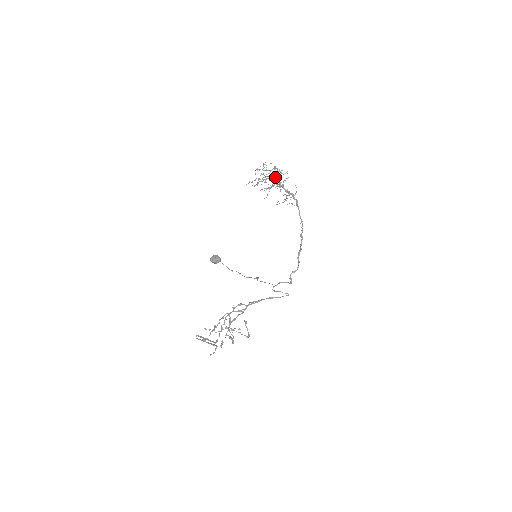
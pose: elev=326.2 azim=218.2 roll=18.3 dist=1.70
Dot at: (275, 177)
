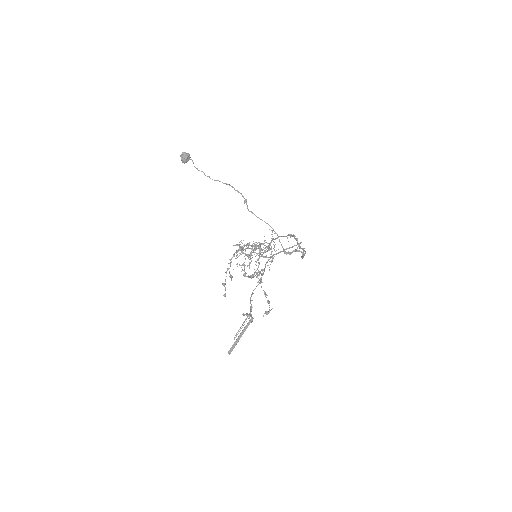
Dot at: (254, 250)
